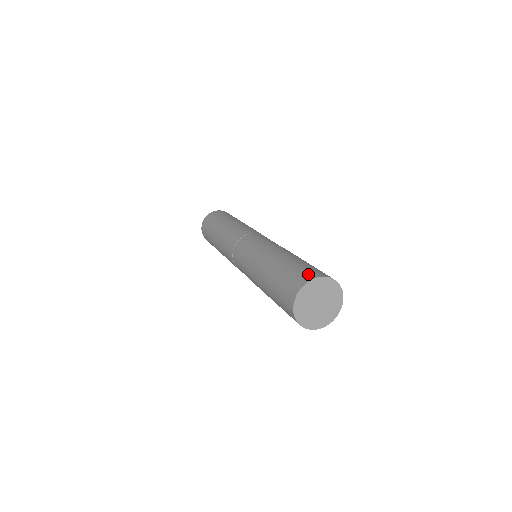
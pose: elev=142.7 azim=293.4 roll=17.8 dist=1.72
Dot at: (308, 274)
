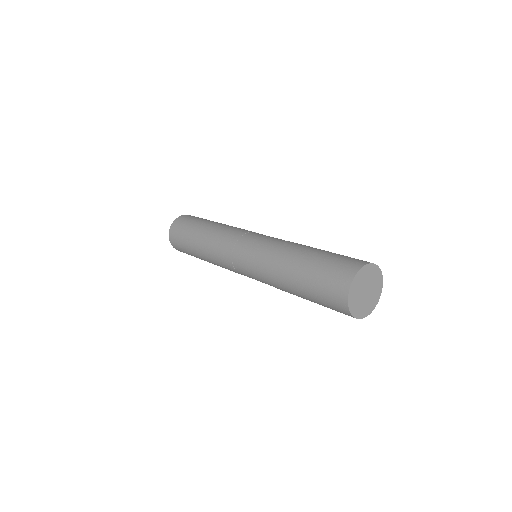
Dot at: (345, 272)
